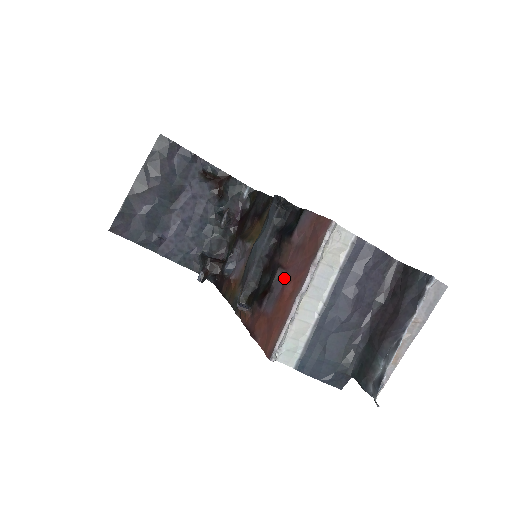
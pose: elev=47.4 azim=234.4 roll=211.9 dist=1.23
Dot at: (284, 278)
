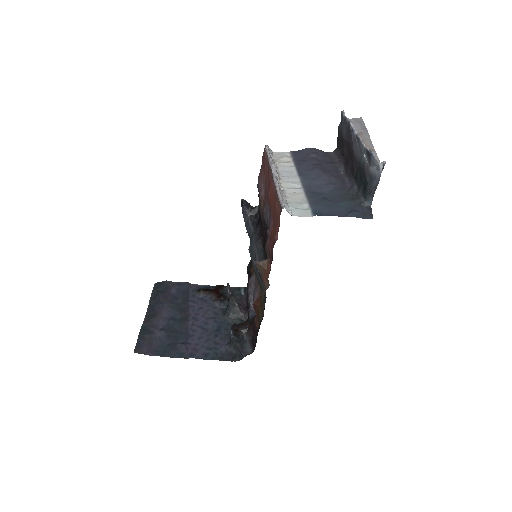
Dot at: (267, 202)
